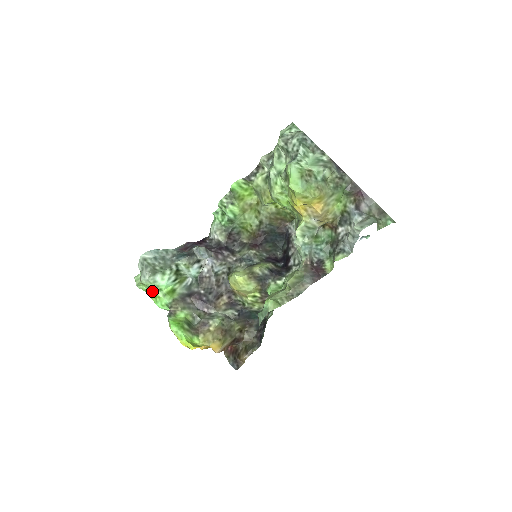
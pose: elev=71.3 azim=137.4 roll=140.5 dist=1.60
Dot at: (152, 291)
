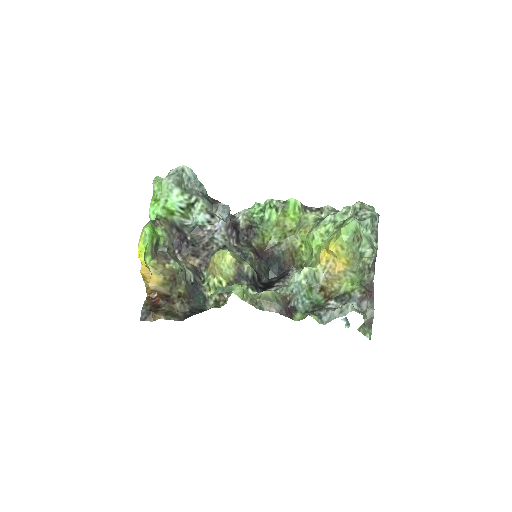
Dot at: (159, 196)
